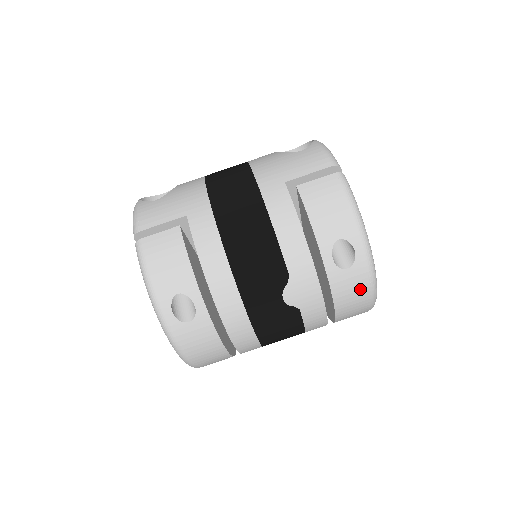
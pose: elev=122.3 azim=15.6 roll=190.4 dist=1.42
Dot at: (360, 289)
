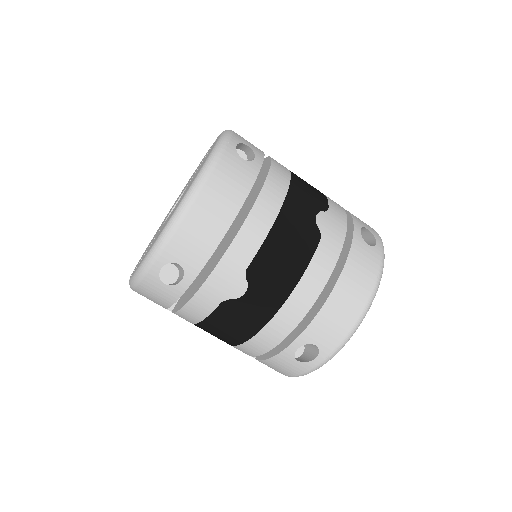
Dot at: (370, 270)
